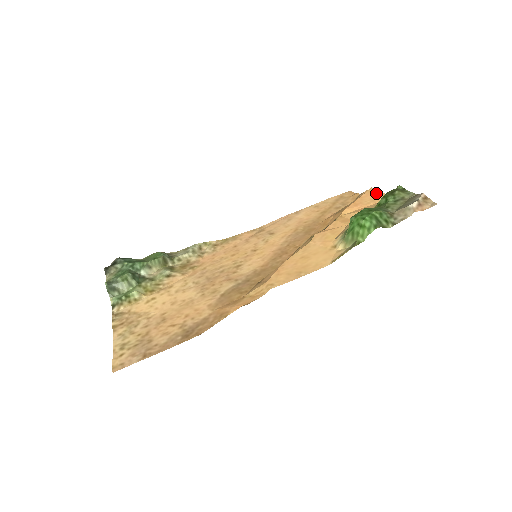
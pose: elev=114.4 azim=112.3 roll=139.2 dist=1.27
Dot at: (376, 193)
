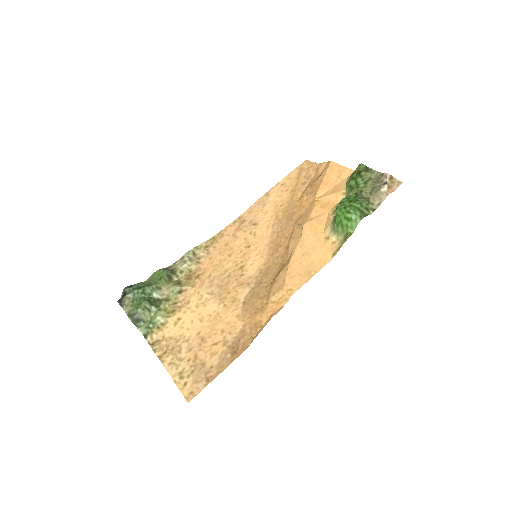
Dot at: (338, 168)
